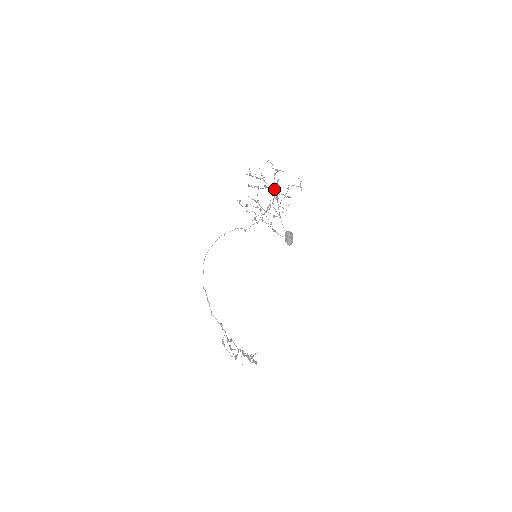
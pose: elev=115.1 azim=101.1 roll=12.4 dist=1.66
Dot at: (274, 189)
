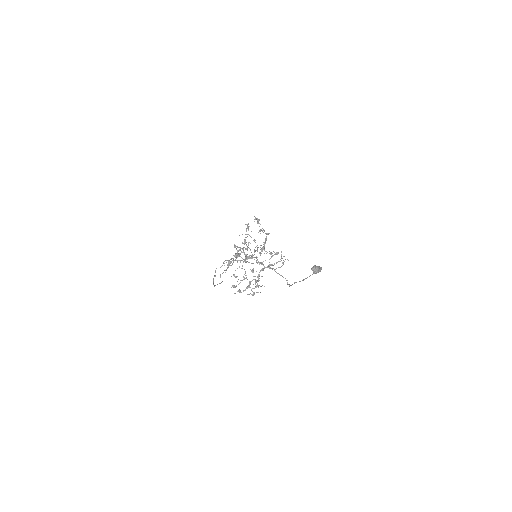
Dot at: occluded
